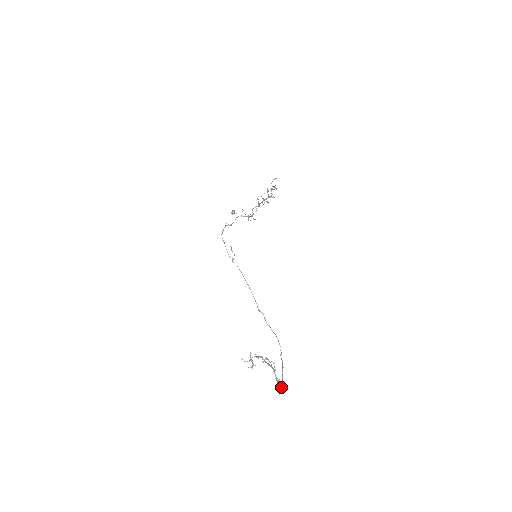
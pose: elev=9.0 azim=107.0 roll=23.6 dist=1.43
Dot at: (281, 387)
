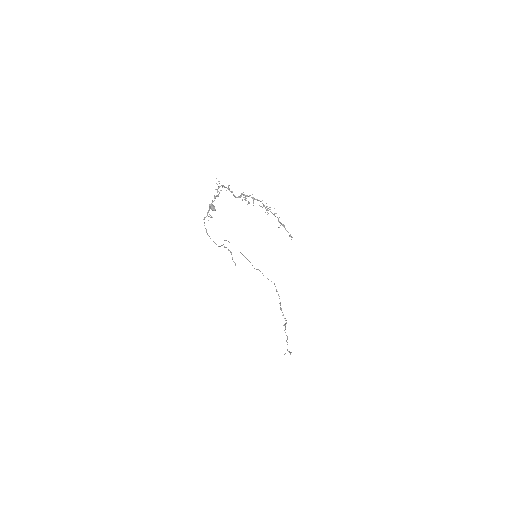
Dot at: (281, 308)
